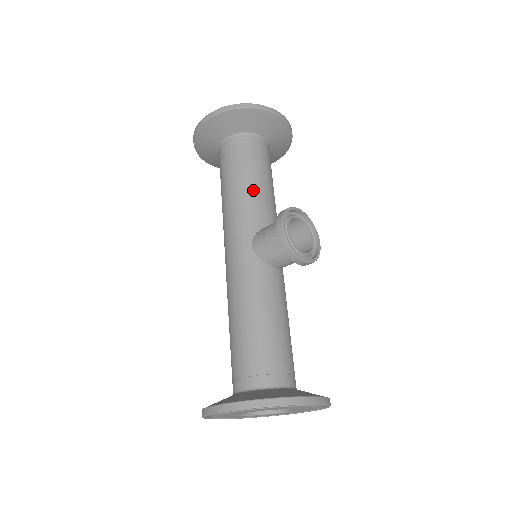
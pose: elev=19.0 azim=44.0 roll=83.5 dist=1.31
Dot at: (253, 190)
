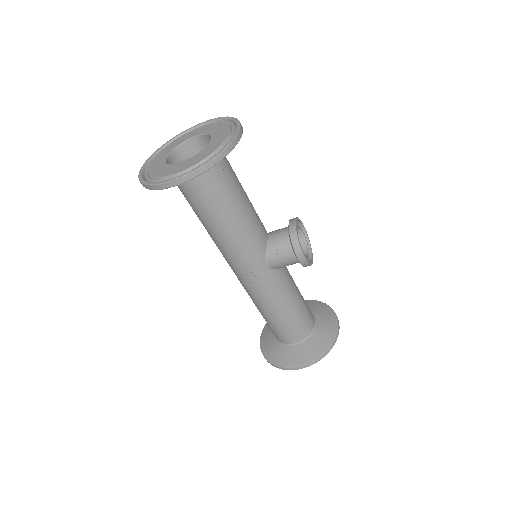
Dot at: (247, 220)
